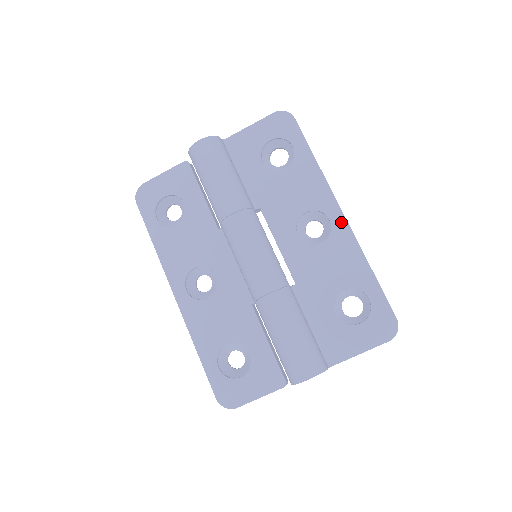
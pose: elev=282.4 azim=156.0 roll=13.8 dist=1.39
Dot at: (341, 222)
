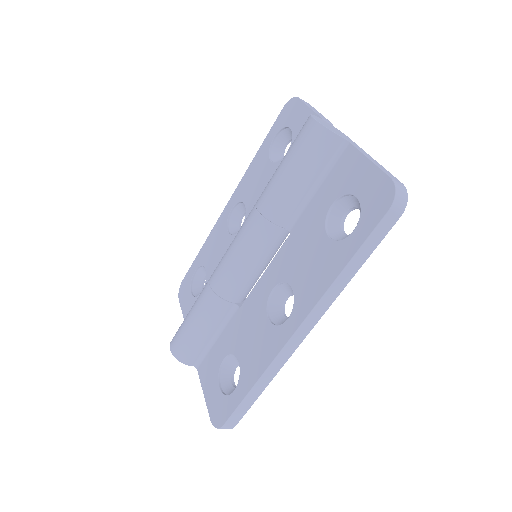
Dot at: (286, 334)
